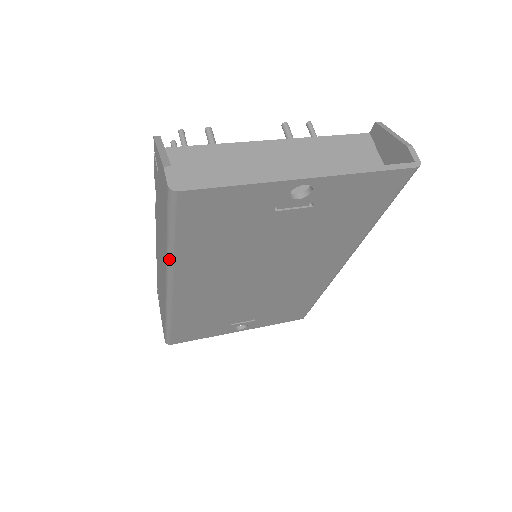
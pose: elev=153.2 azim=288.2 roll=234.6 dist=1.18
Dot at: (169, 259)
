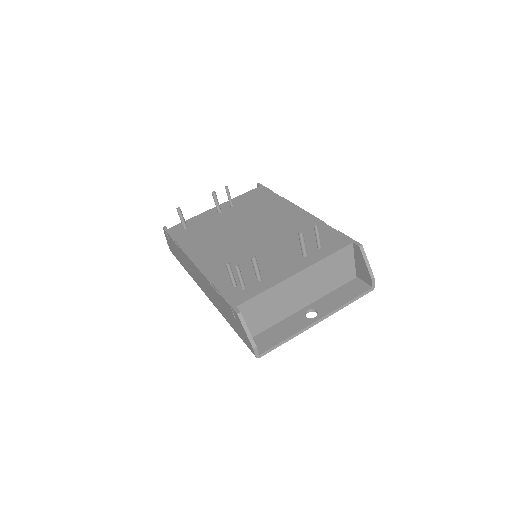
Dot at: occluded
